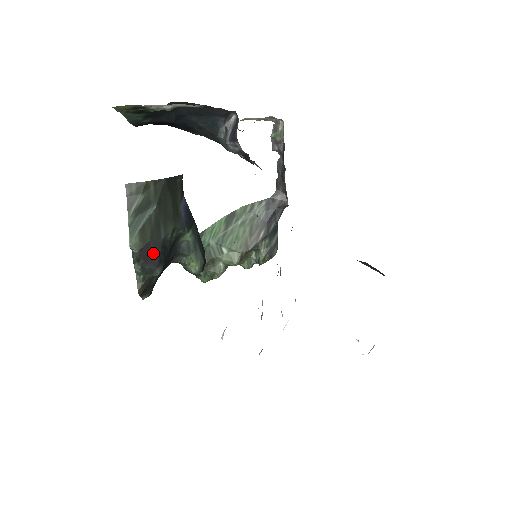
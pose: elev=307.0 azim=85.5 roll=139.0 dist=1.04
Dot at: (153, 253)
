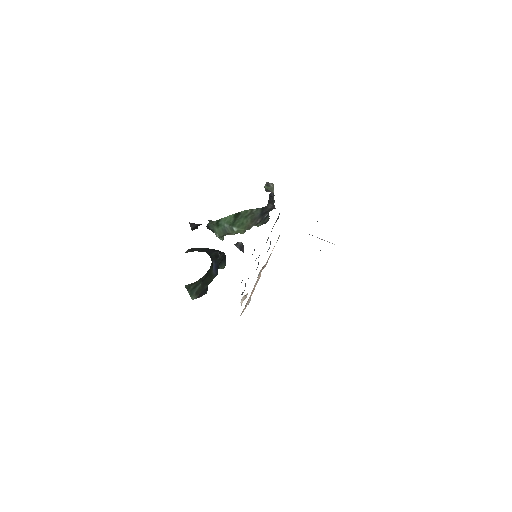
Dot at: (203, 293)
